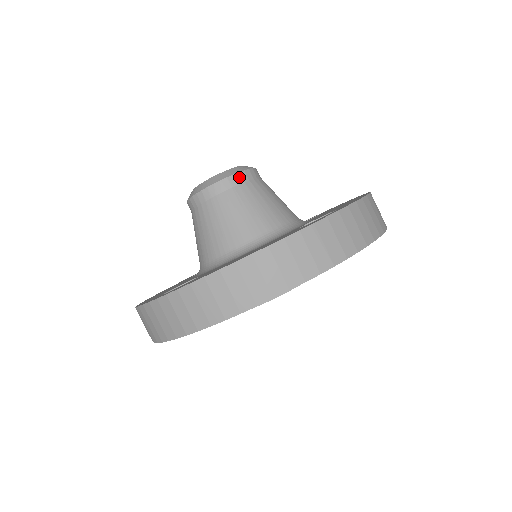
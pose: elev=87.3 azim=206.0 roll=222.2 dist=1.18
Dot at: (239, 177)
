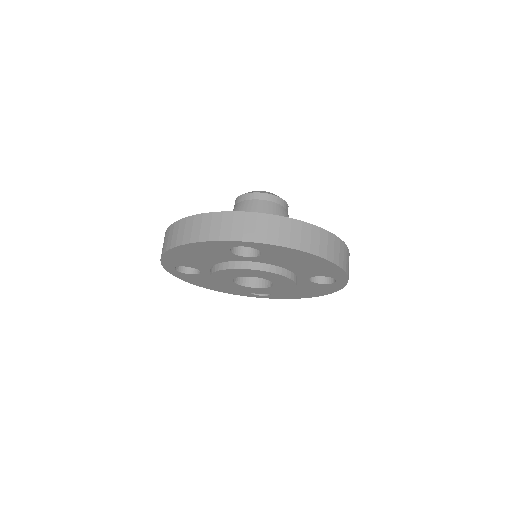
Dot at: (287, 206)
